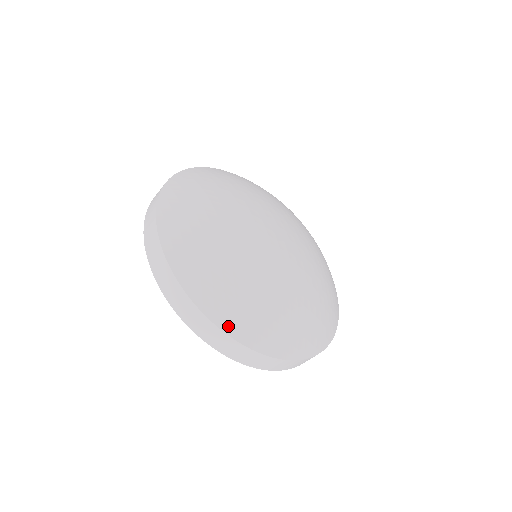
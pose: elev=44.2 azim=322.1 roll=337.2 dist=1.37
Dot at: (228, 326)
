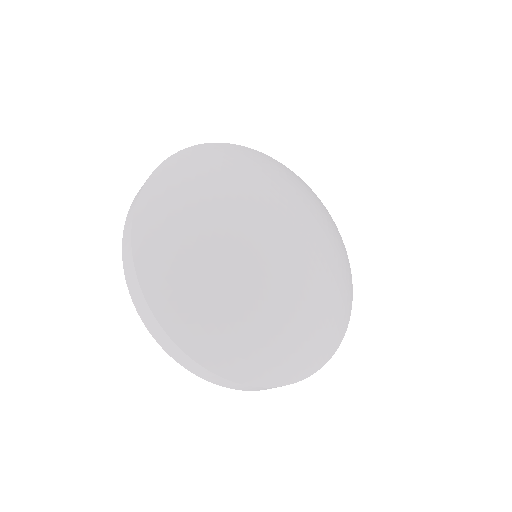
Dot at: (156, 302)
